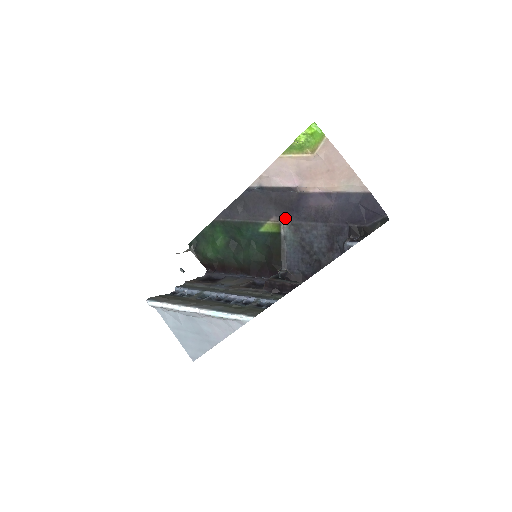
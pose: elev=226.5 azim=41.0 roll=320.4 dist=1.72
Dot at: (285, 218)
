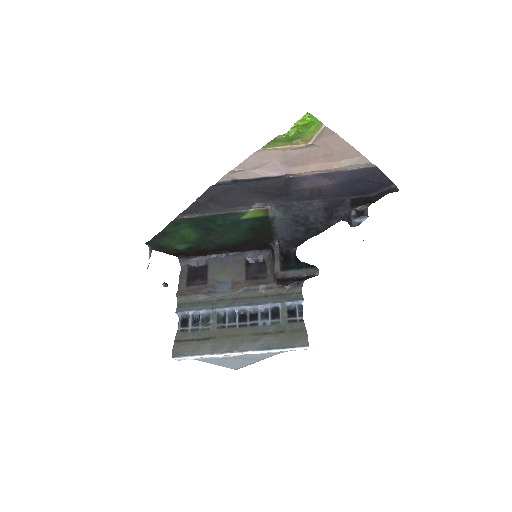
Dot at: (271, 202)
